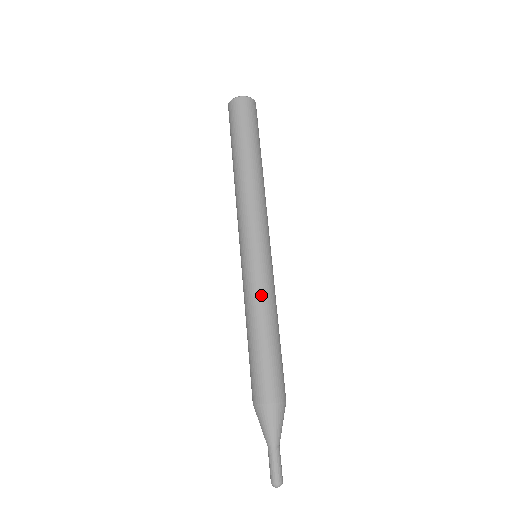
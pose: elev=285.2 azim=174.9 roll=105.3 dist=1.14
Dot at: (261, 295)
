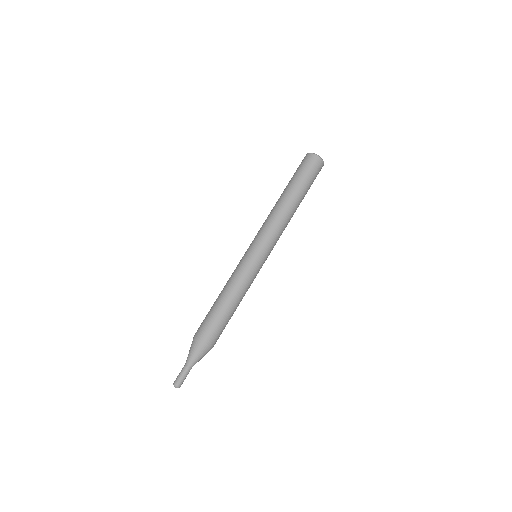
Dot at: (234, 276)
